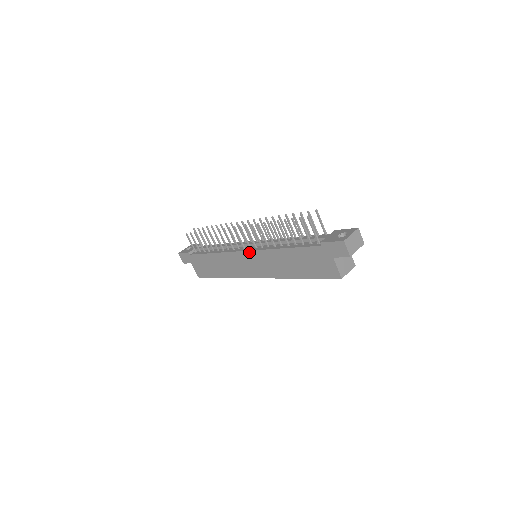
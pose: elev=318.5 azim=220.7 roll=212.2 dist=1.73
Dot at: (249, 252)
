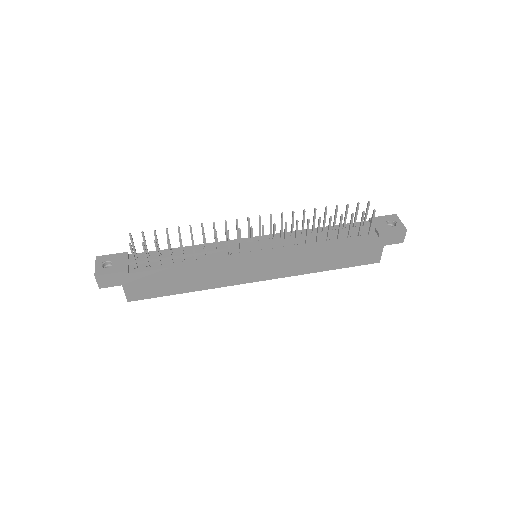
Dot at: (267, 255)
